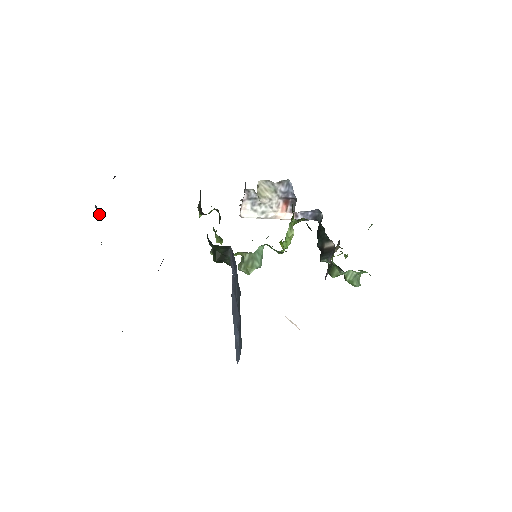
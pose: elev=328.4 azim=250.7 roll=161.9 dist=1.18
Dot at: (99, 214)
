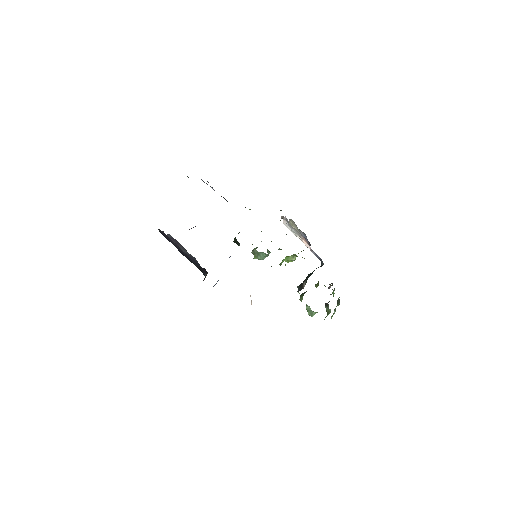
Dot at: occluded
